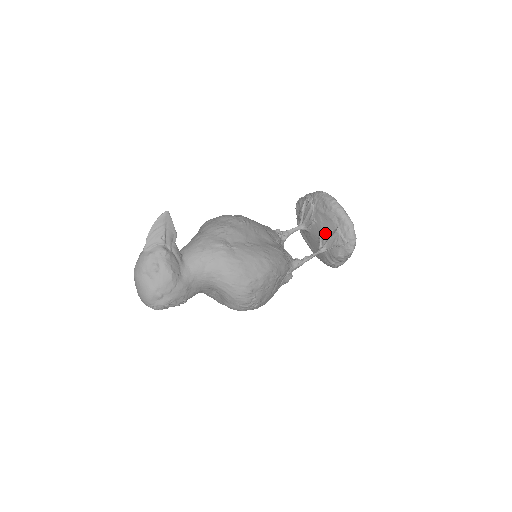
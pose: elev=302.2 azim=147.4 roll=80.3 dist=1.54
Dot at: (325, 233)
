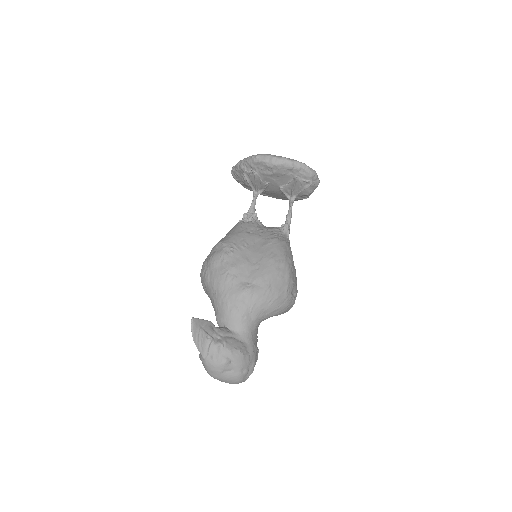
Dot at: (285, 186)
